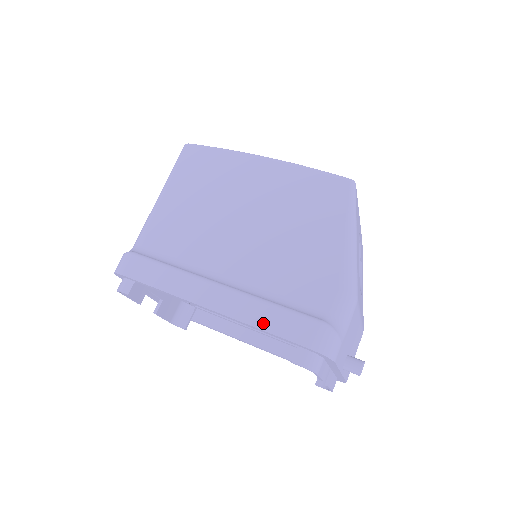
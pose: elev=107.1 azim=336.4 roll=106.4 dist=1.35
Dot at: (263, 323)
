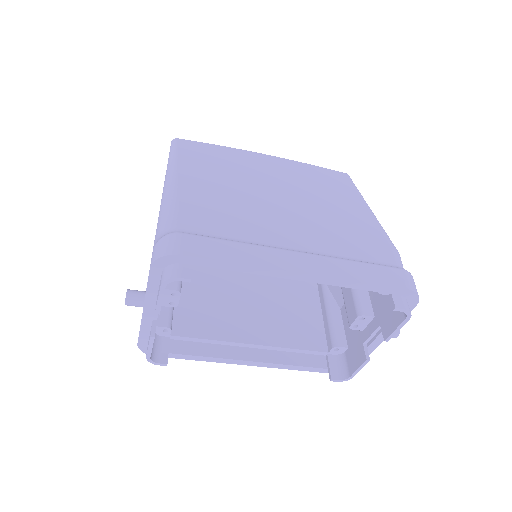
Dot at: (362, 277)
